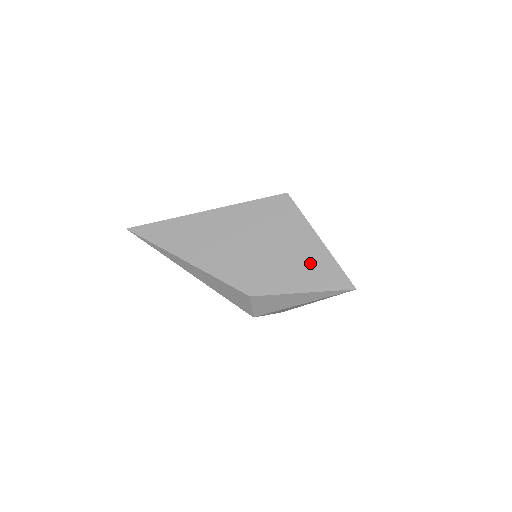
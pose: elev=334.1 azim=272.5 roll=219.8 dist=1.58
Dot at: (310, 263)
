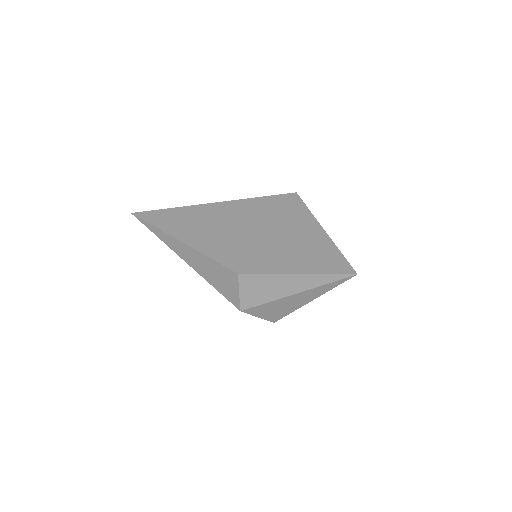
Dot at: (309, 249)
